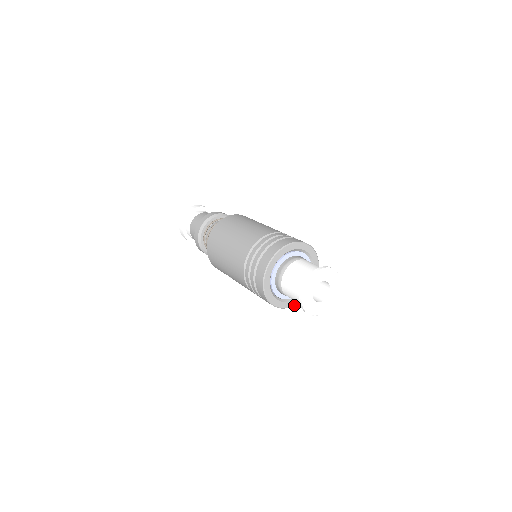
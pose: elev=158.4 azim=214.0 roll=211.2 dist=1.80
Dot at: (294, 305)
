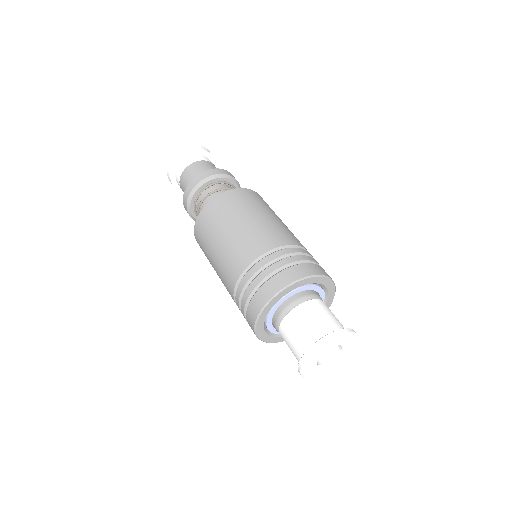
Dot at: occluded
